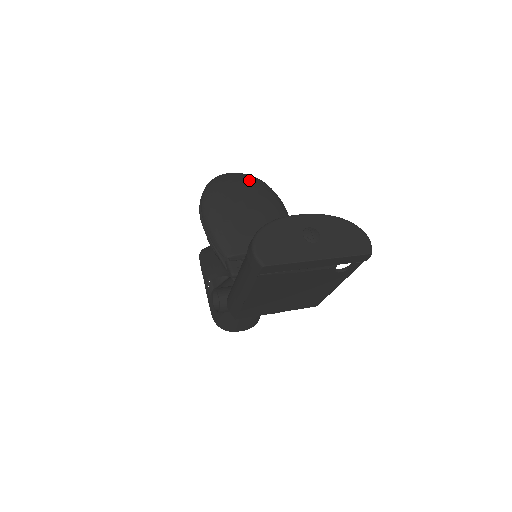
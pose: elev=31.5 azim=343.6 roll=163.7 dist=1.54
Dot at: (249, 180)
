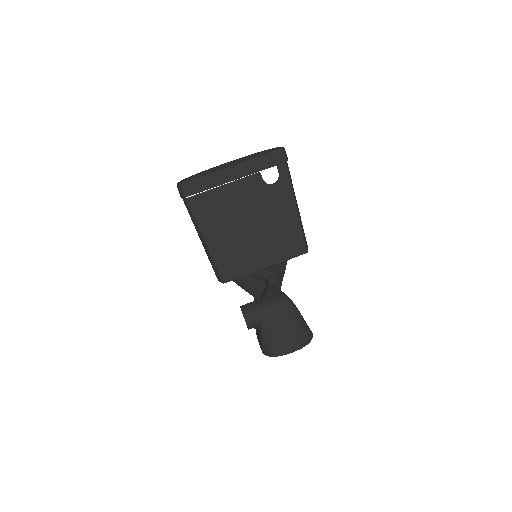
Dot at: occluded
